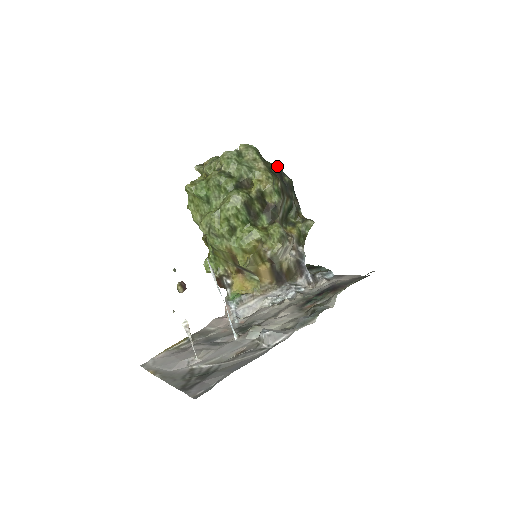
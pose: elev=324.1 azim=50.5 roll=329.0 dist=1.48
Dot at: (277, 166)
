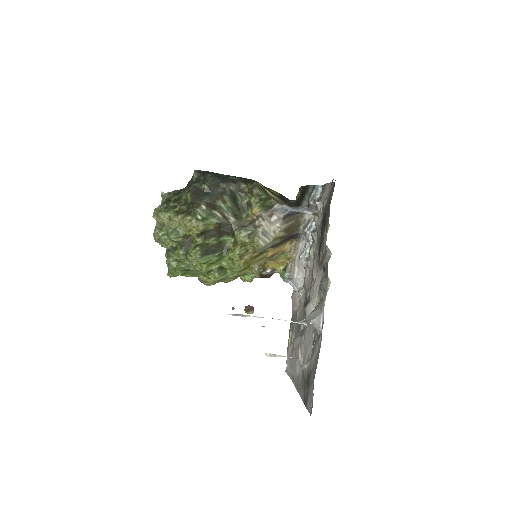
Dot at: (188, 191)
